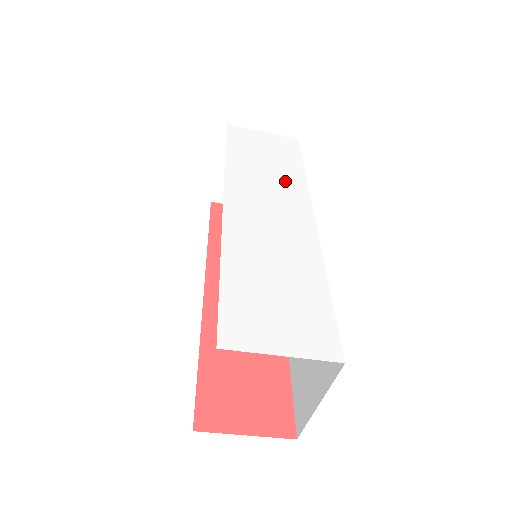
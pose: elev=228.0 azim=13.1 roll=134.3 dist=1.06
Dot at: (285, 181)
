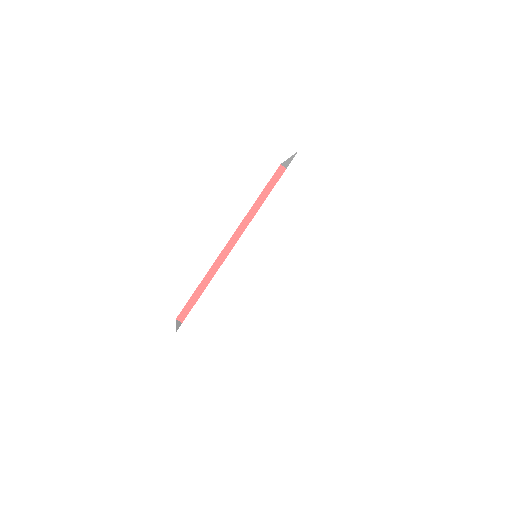
Dot at: (295, 232)
